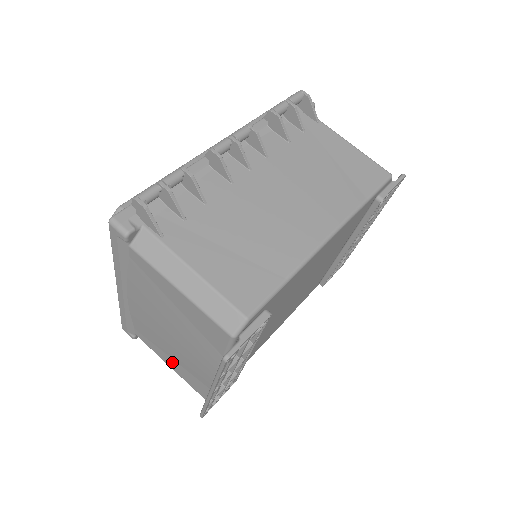
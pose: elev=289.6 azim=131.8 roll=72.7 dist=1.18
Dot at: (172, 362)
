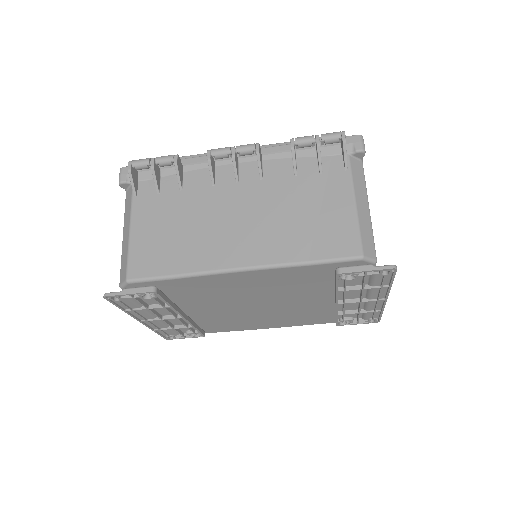
Dot at: occluded
